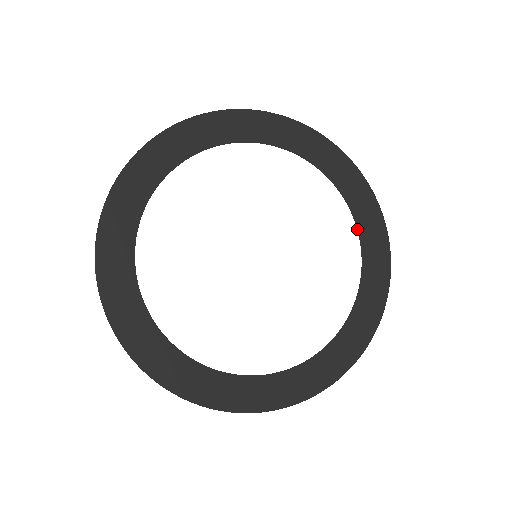
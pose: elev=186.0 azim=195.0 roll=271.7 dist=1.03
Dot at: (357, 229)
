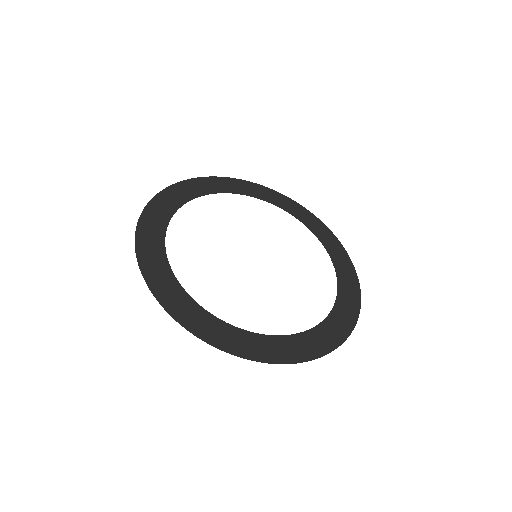
Dot at: occluded
